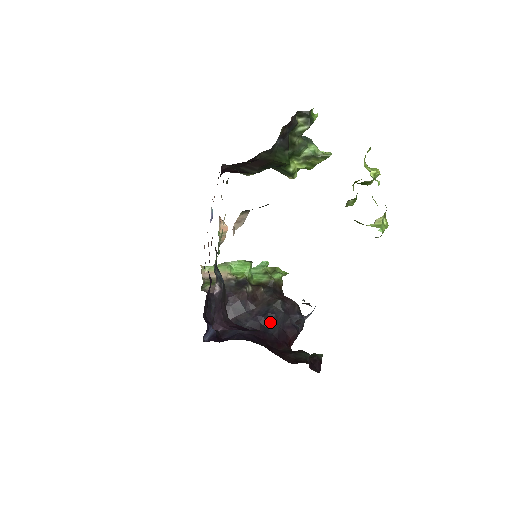
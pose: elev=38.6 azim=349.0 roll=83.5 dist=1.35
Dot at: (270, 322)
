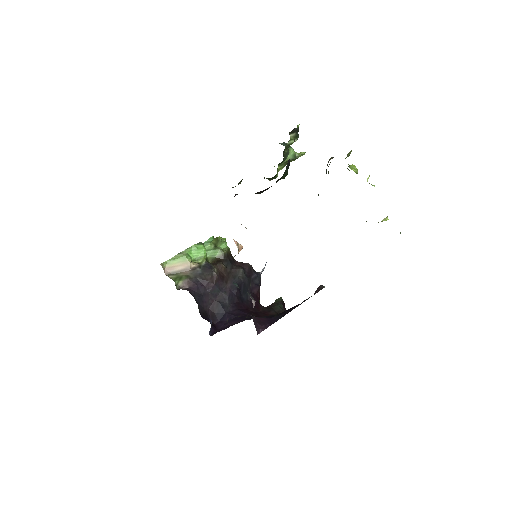
Dot at: (242, 291)
